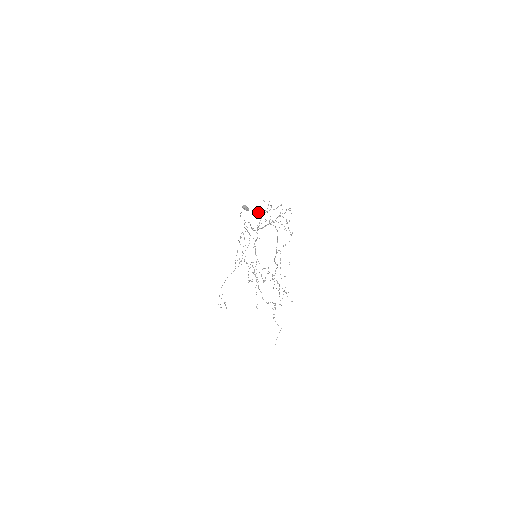
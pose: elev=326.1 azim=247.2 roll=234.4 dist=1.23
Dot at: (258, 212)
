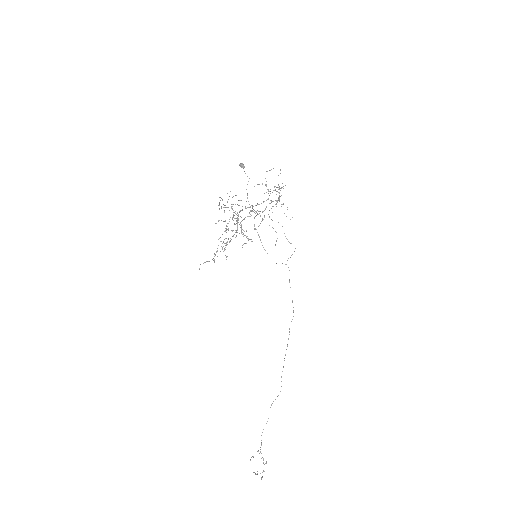
Dot at: occluded
